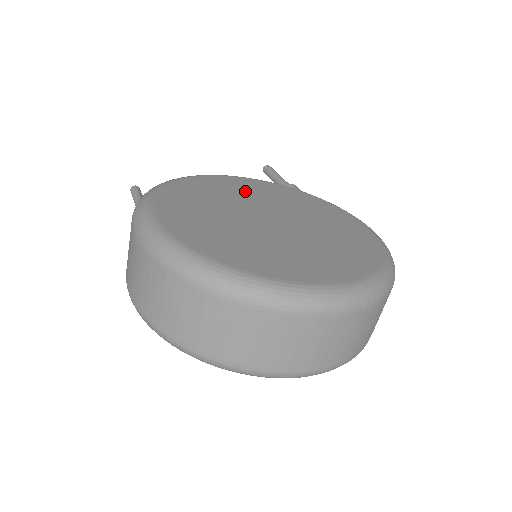
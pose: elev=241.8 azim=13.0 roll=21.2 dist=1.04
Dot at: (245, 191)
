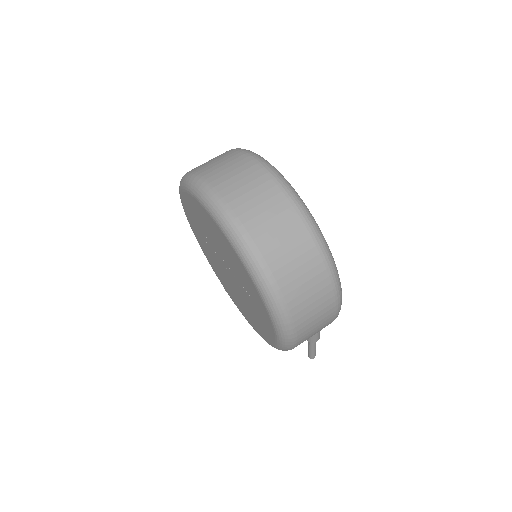
Dot at: occluded
